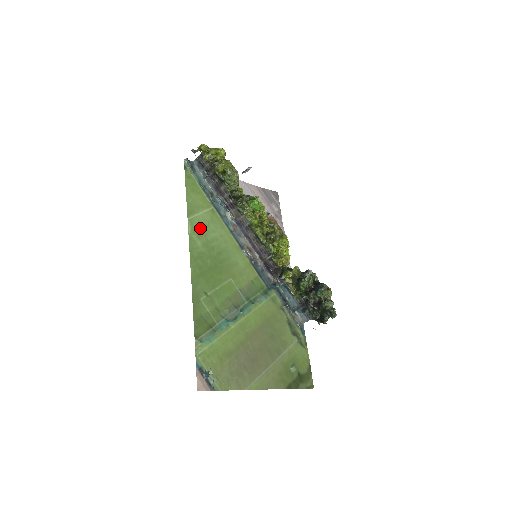
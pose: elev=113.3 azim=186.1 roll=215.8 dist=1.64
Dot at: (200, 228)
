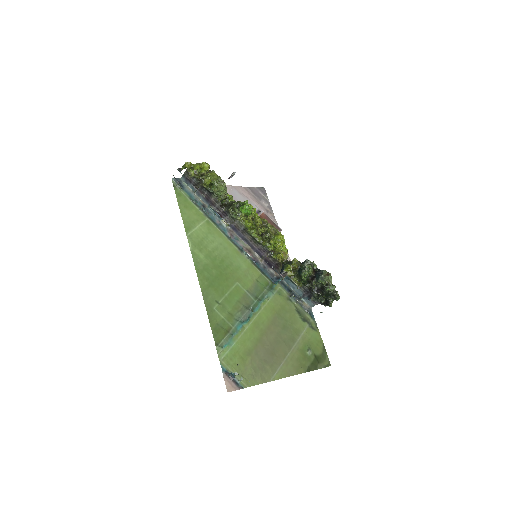
Dot at: (200, 241)
